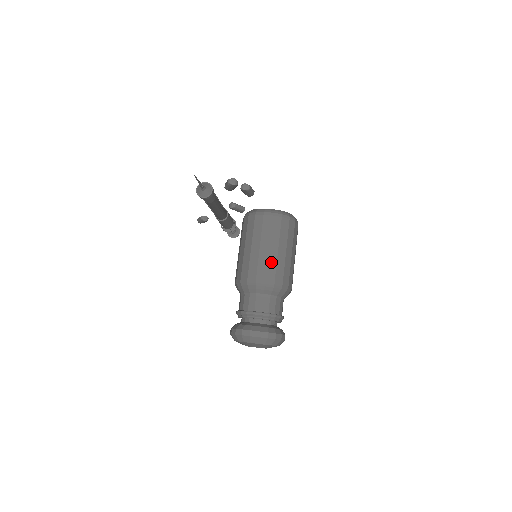
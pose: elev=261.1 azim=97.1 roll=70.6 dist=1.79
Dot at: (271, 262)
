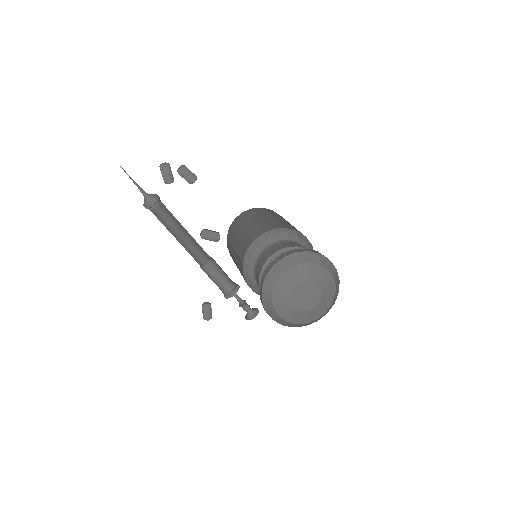
Dot at: (260, 224)
